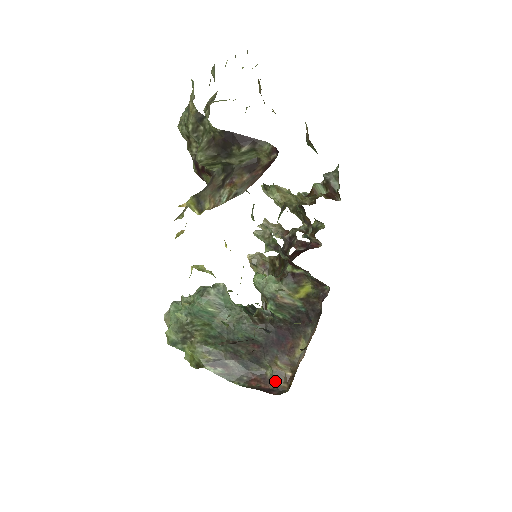
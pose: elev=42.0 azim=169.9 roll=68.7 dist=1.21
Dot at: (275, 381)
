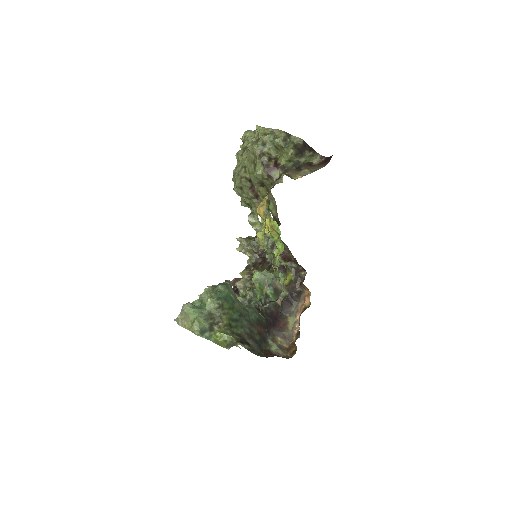
Dot at: (280, 353)
